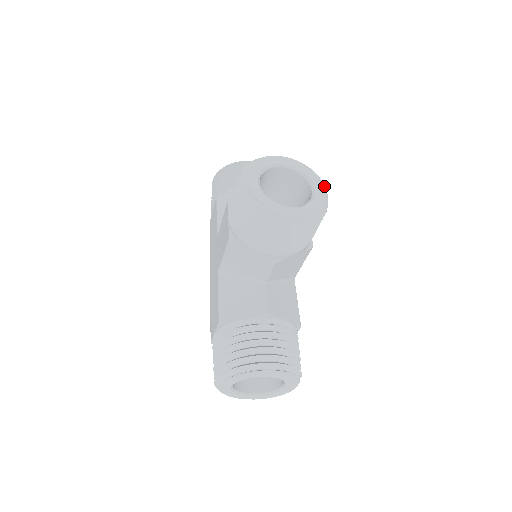
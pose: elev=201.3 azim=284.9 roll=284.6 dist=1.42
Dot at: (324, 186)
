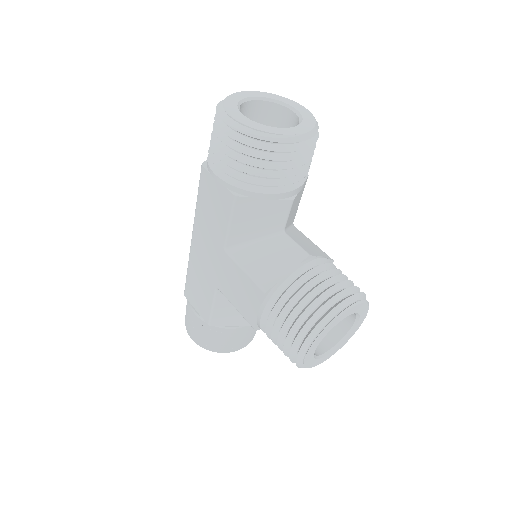
Dot at: occluded
